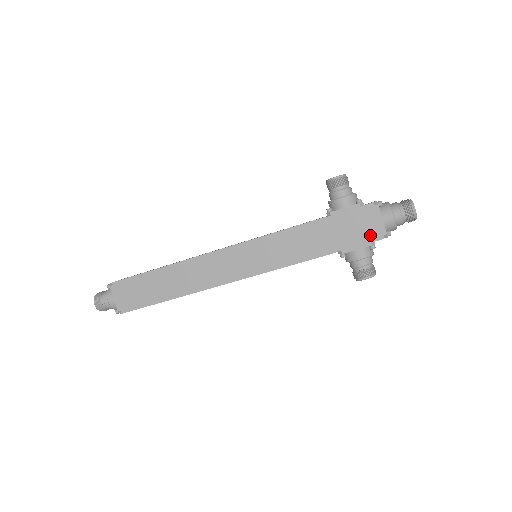
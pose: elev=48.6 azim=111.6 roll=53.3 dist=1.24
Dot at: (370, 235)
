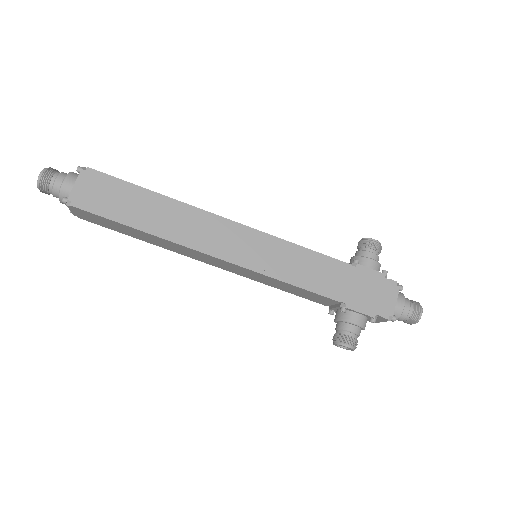
Dot at: (379, 308)
